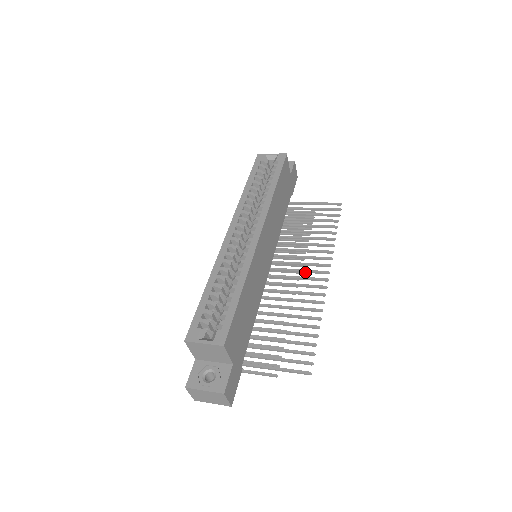
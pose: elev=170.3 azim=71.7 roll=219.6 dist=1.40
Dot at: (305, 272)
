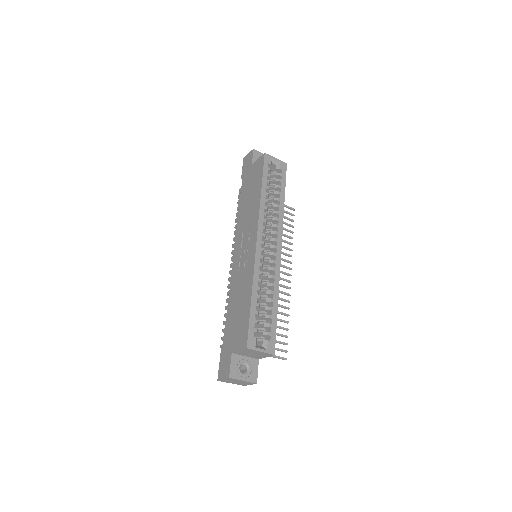
Dot at: occluded
